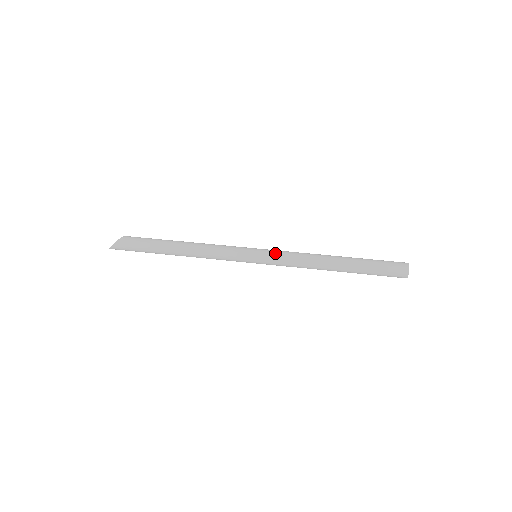
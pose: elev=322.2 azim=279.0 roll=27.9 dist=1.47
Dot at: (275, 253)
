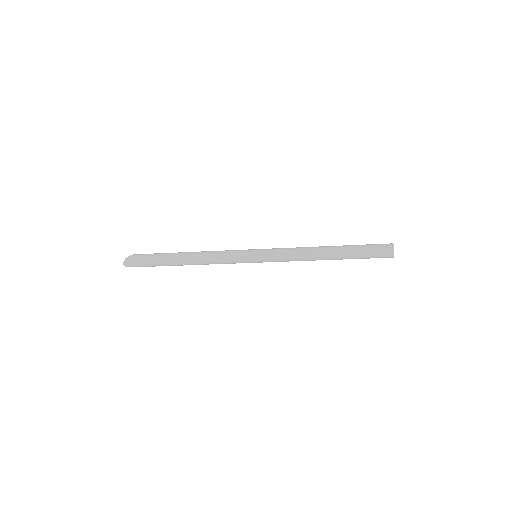
Dot at: occluded
